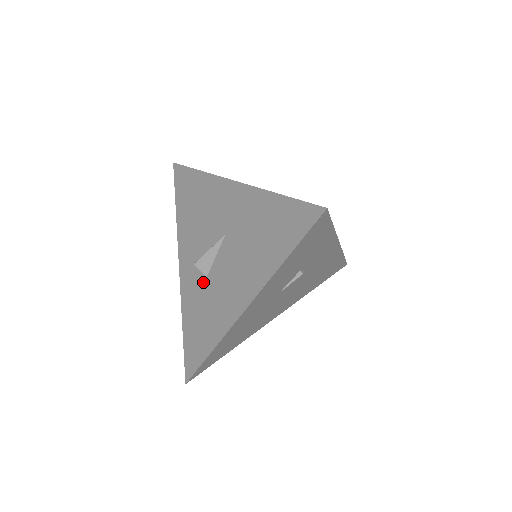
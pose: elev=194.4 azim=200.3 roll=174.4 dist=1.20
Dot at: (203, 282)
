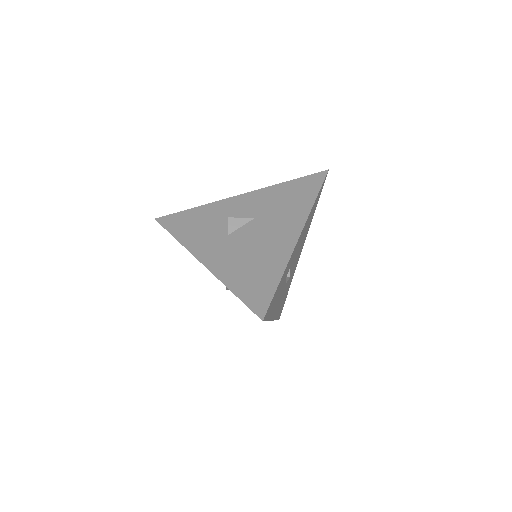
Dot at: occluded
